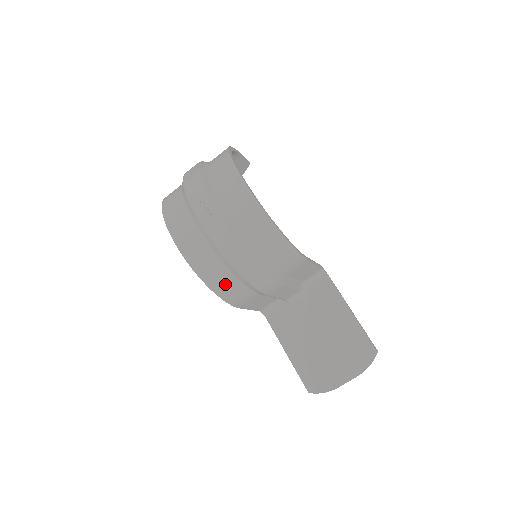
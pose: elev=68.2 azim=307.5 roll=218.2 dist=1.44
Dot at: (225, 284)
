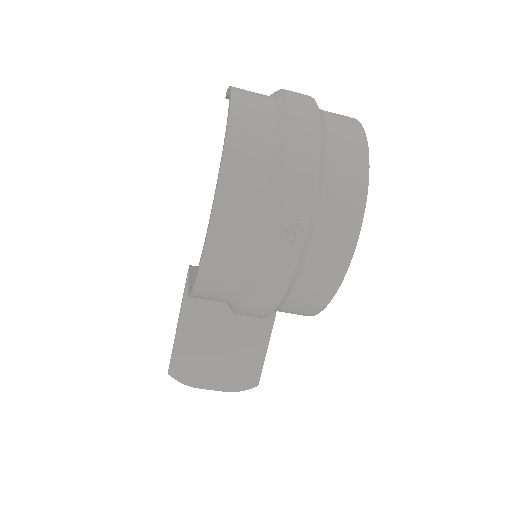
Dot at: (214, 294)
